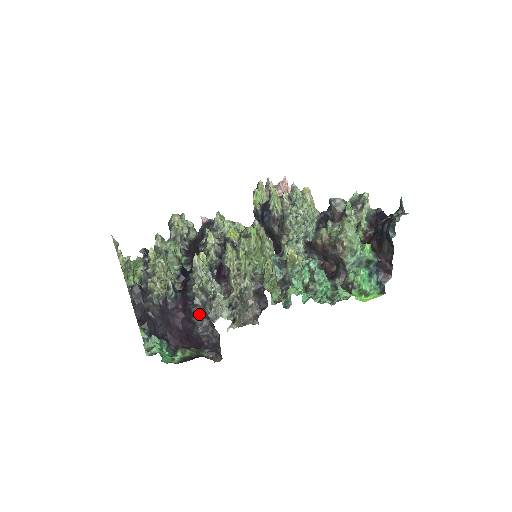
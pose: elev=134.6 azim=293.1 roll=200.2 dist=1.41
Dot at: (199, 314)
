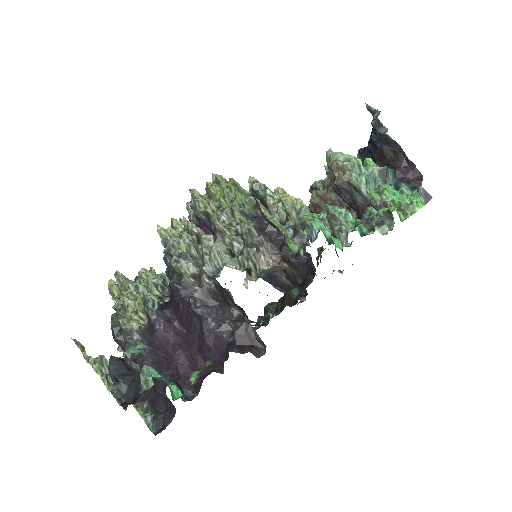
Dot at: (199, 300)
